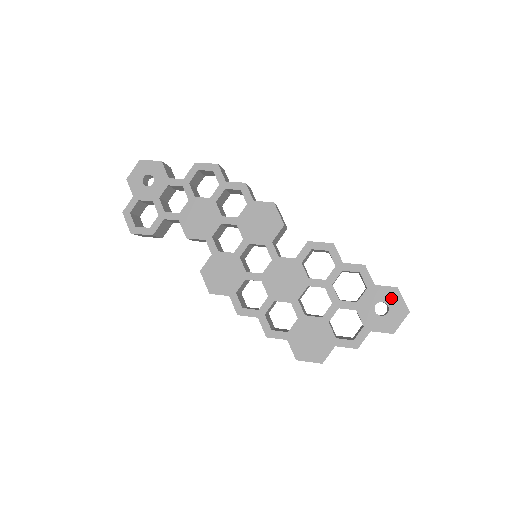
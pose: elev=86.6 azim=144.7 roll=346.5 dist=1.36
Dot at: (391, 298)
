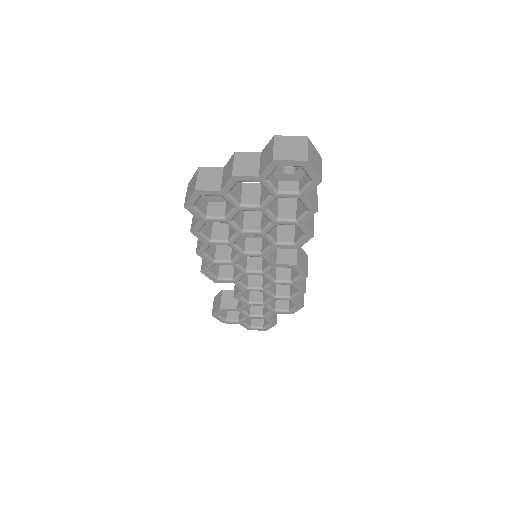
Dot at: occluded
